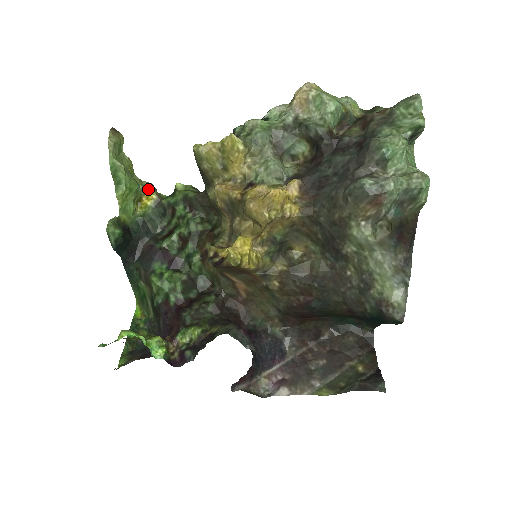
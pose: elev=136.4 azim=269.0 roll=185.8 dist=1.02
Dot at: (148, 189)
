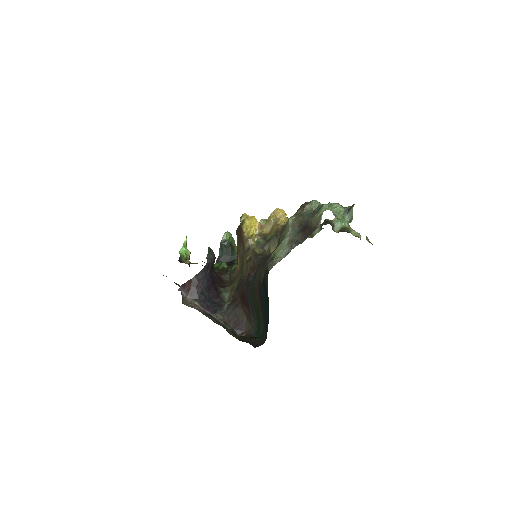
Dot at: occluded
